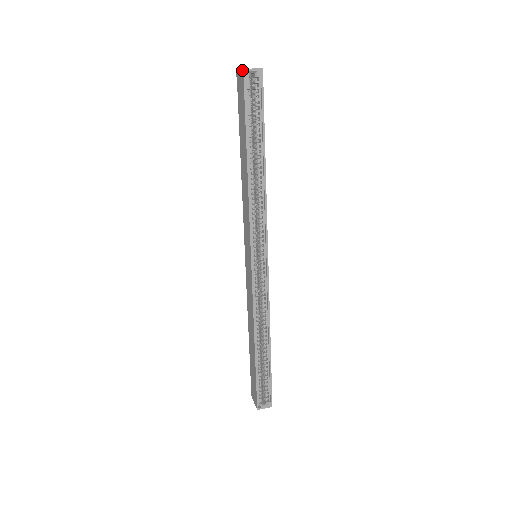
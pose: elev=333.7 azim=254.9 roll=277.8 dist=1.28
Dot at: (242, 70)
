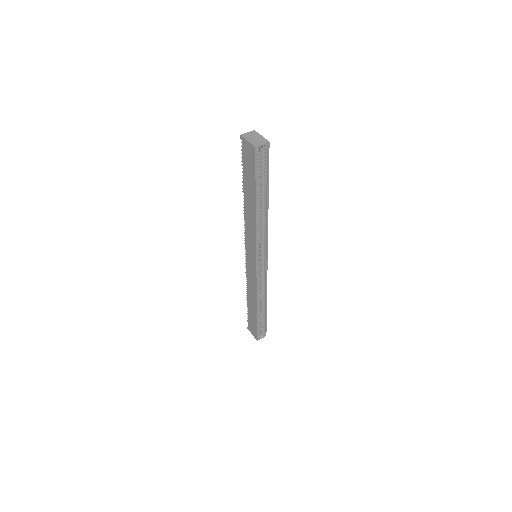
Dot at: (253, 147)
